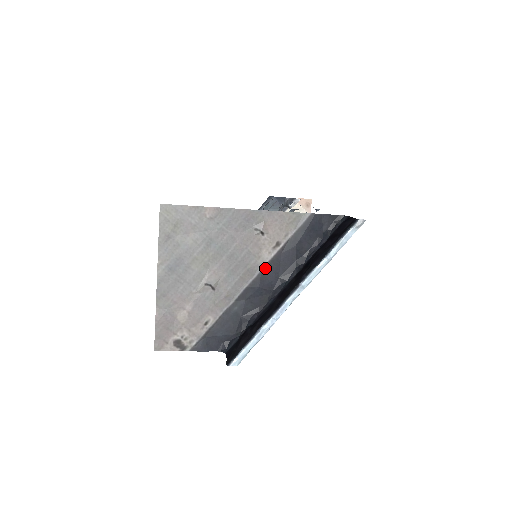
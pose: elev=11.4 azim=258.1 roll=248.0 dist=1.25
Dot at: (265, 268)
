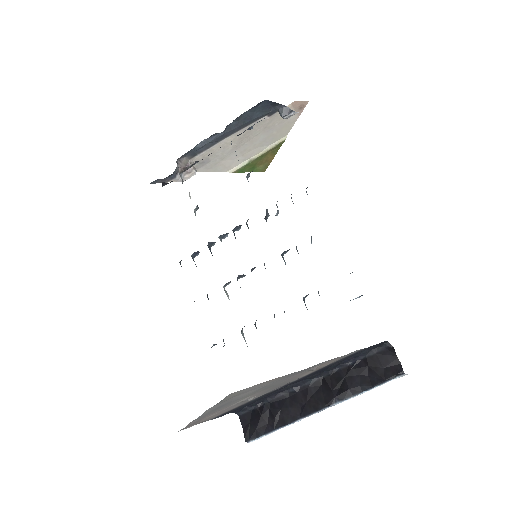
Dot at: (299, 379)
